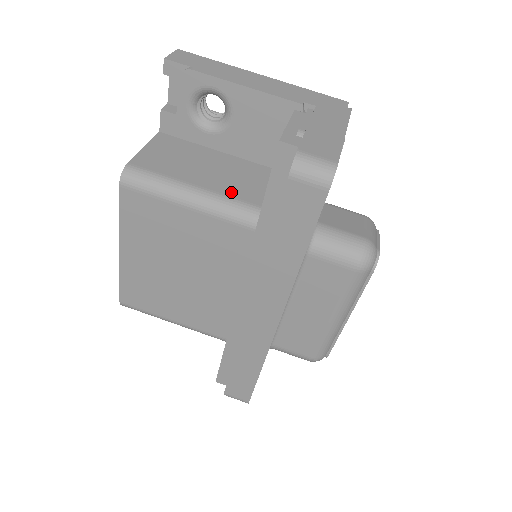
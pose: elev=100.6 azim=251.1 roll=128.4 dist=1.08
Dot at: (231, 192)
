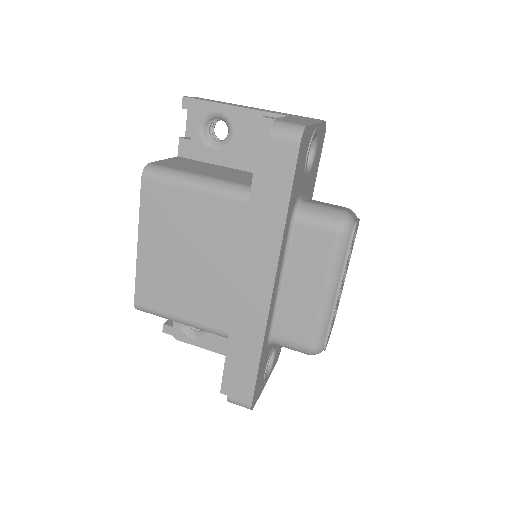
Dot at: (230, 179)
